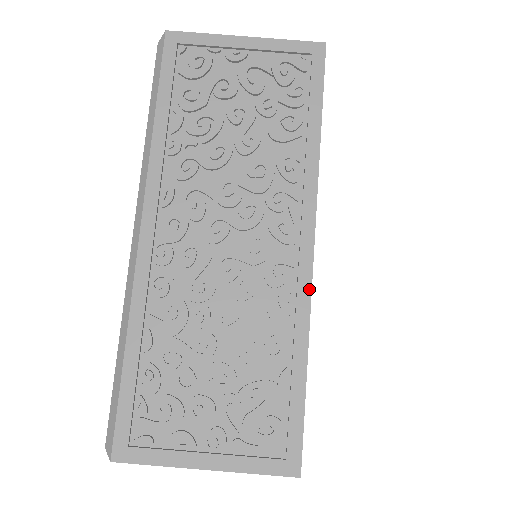
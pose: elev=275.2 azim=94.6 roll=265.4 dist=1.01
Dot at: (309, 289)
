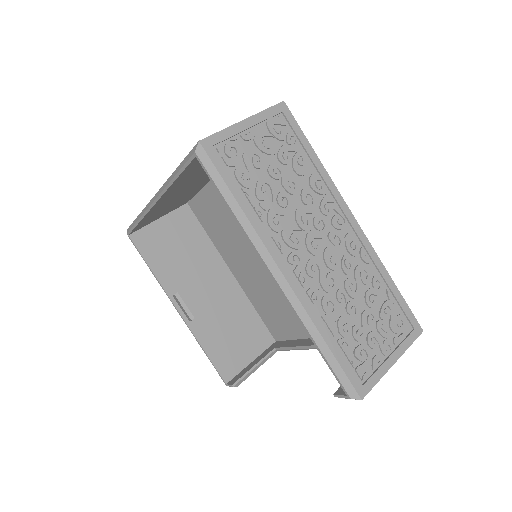
Dot at: (369, 244)
